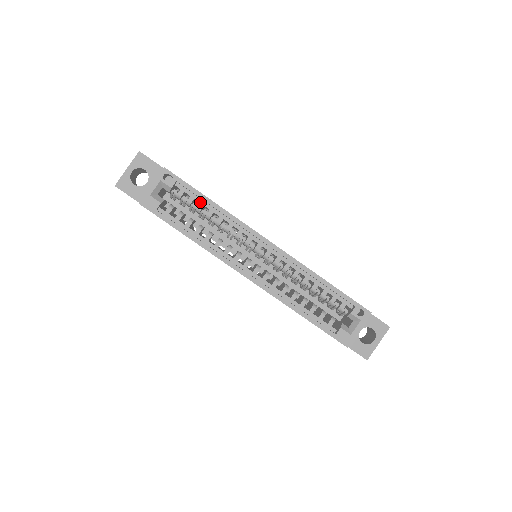
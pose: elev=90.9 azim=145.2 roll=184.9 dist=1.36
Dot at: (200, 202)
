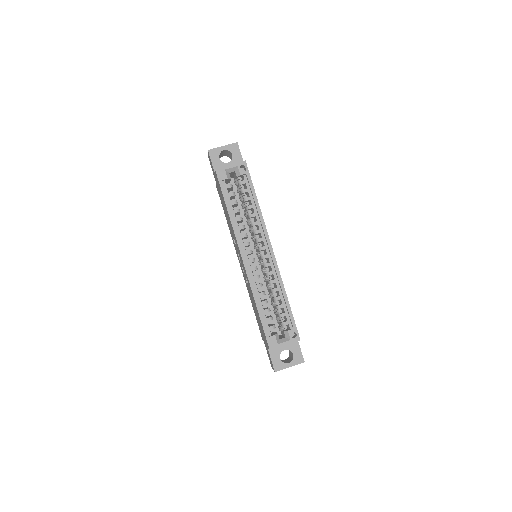
Dot at: (250, 196)
